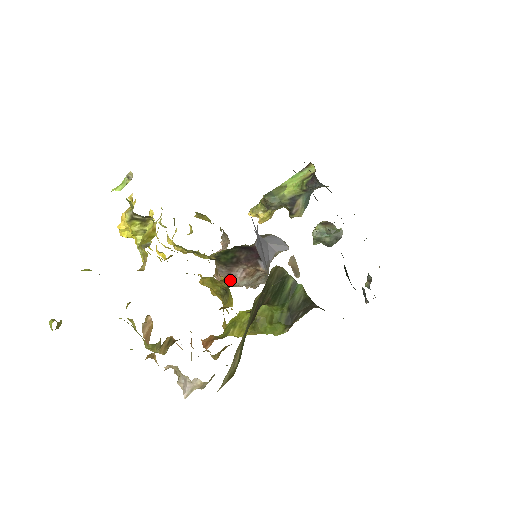
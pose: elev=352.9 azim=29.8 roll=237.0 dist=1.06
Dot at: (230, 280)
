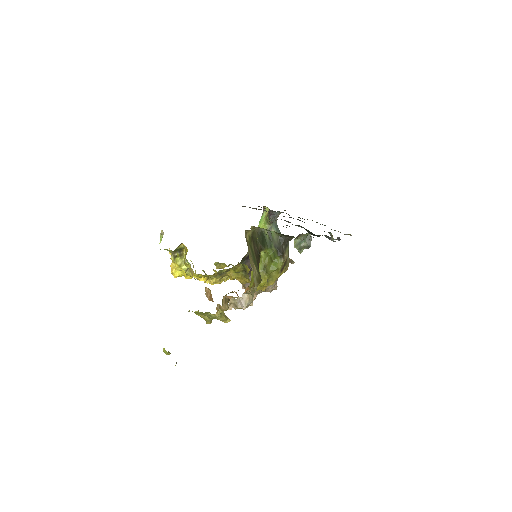
Dot at: occluded
